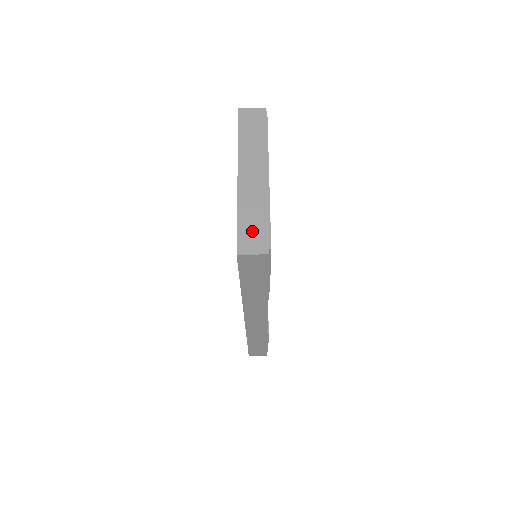
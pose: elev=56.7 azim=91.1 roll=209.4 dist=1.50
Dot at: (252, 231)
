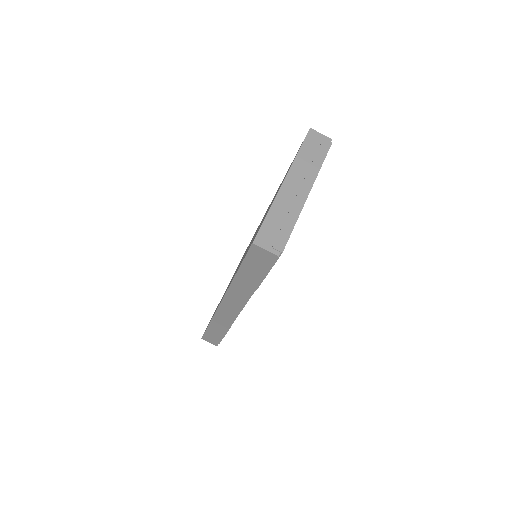
Dot at: (274, 231)
